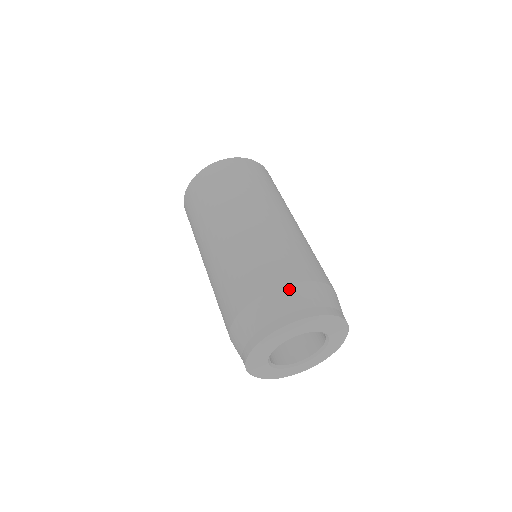
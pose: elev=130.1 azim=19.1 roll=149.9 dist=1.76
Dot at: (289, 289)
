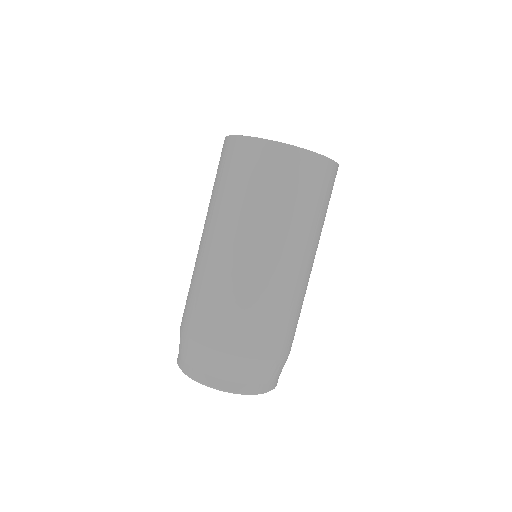
Dot at: (226, 358)
